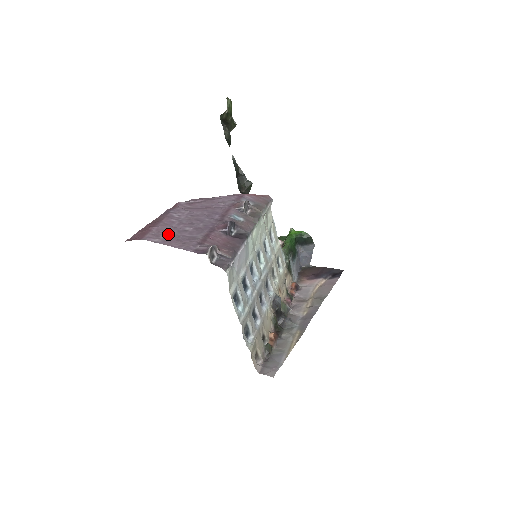
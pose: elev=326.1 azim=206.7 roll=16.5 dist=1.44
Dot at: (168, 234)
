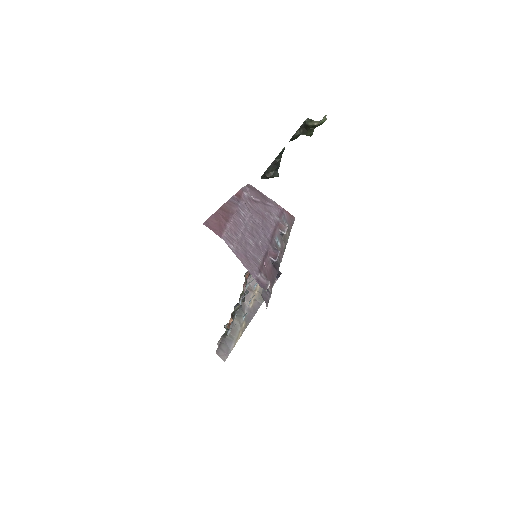
Dot at: (239, 243)
